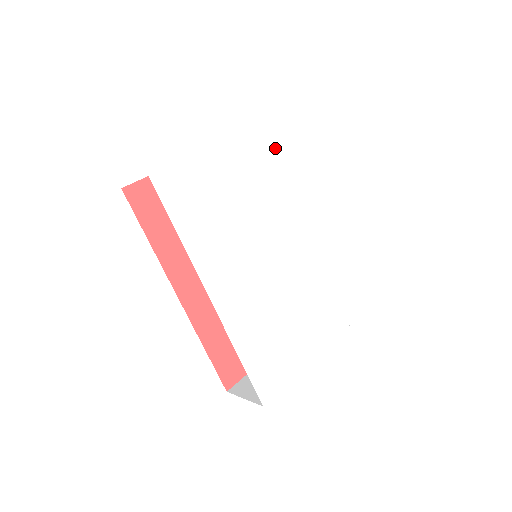
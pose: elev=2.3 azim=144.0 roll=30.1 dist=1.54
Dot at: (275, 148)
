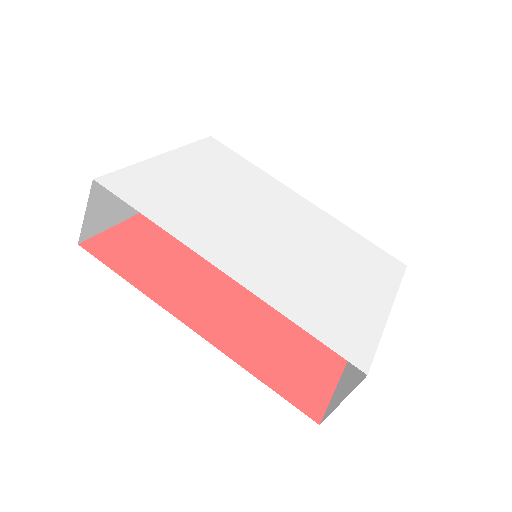
Dot at: (215, 156)
